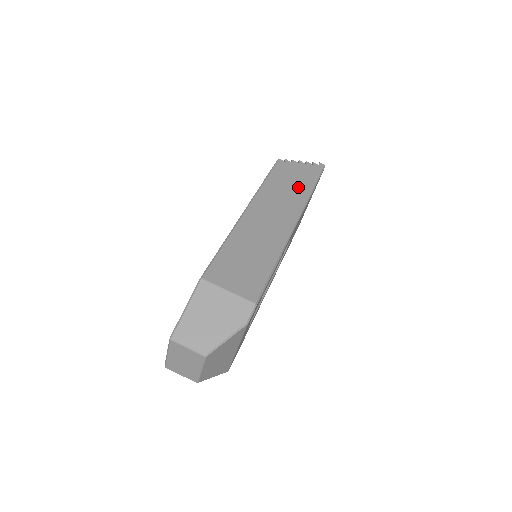
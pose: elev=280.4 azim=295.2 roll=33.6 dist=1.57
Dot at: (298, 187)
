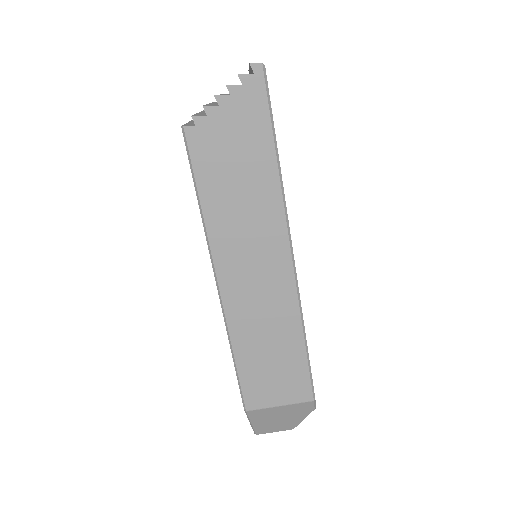
Dot at: (253, 176)
